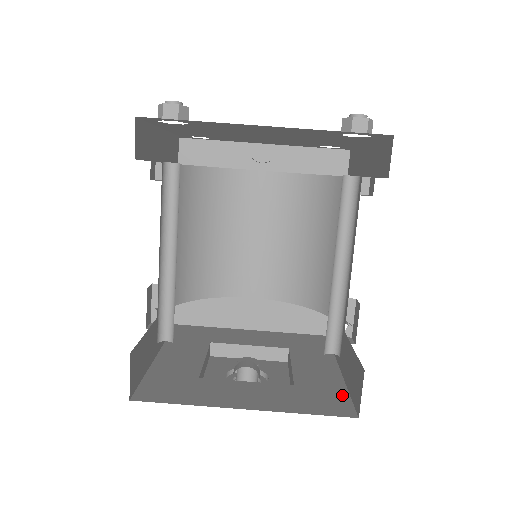
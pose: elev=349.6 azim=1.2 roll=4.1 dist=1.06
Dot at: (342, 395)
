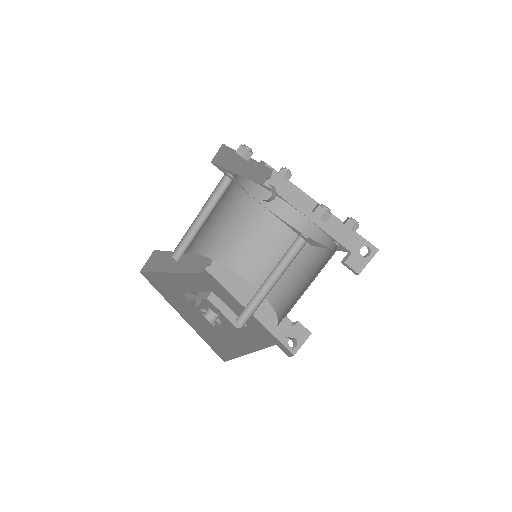
Dot at: (234, 354)
